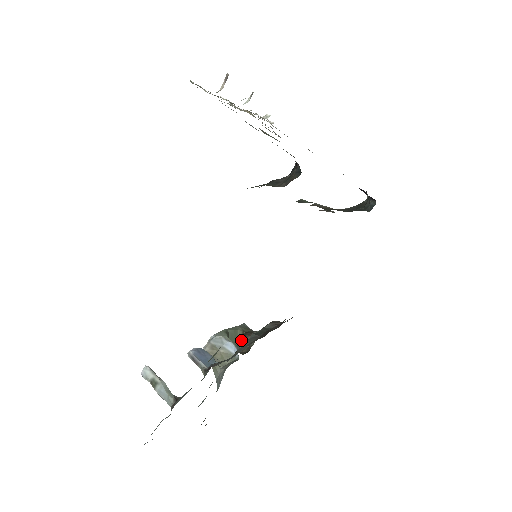
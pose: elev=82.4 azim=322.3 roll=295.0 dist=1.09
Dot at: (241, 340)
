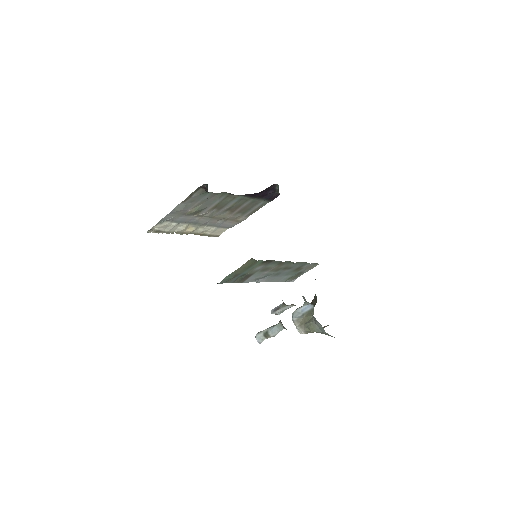
Dot at: occluded
